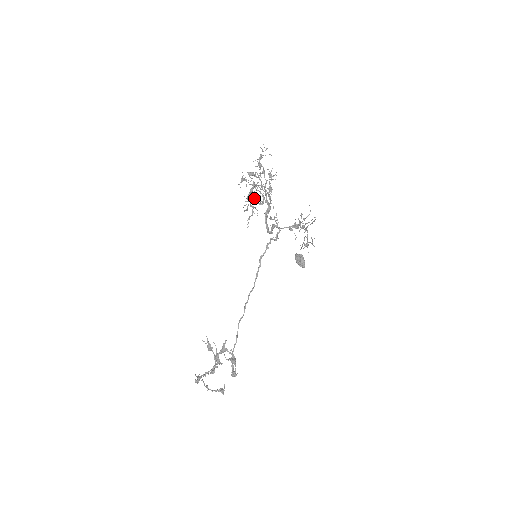
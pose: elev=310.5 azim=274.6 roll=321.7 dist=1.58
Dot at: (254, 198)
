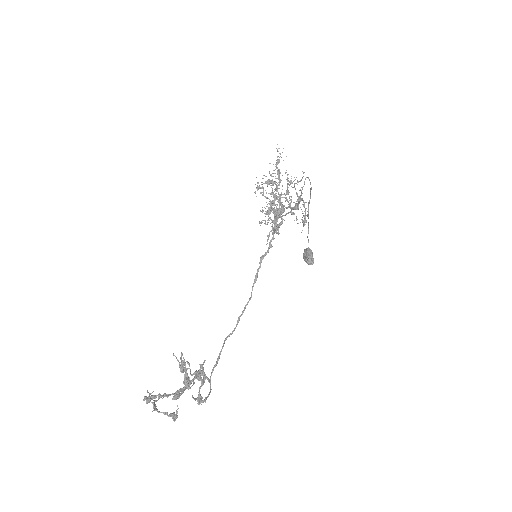
Dot at: (272, 208)
